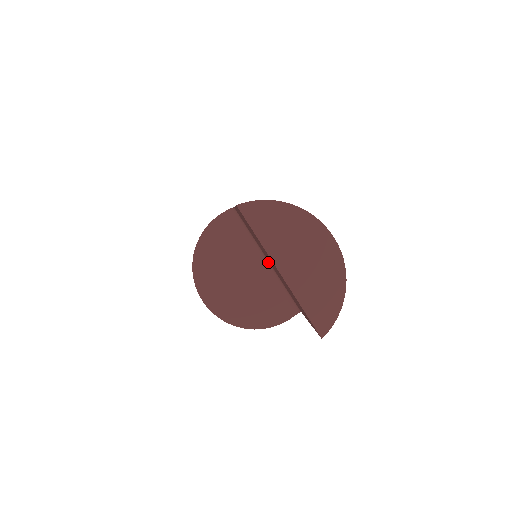
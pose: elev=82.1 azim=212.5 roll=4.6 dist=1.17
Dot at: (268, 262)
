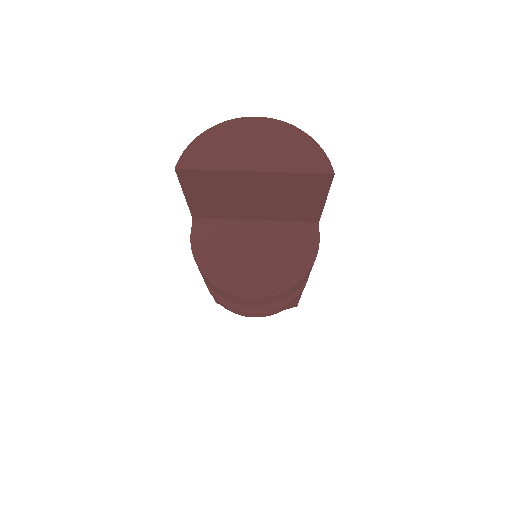
Dot at: (257, 222)
